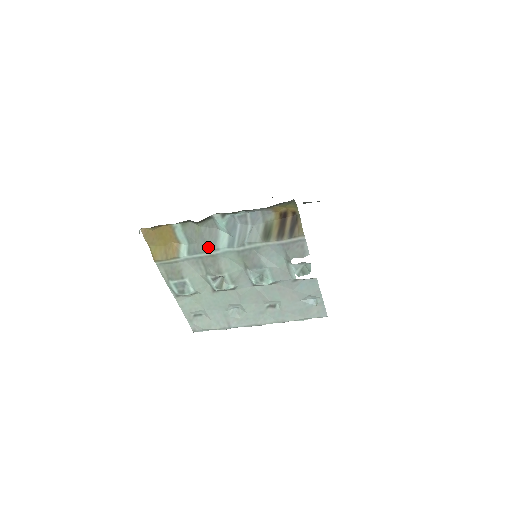
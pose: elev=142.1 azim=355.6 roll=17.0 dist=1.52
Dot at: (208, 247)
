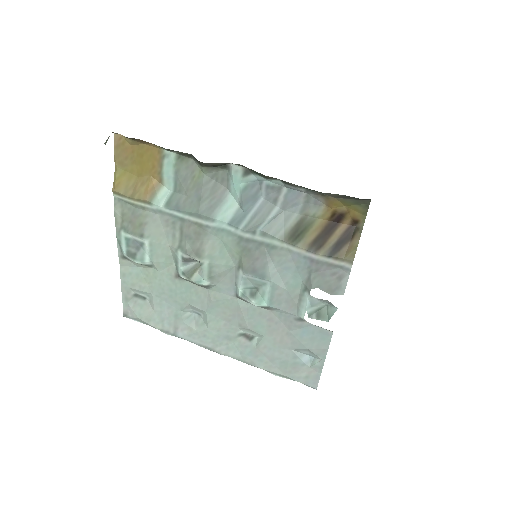
Dot at: (200, 209)
